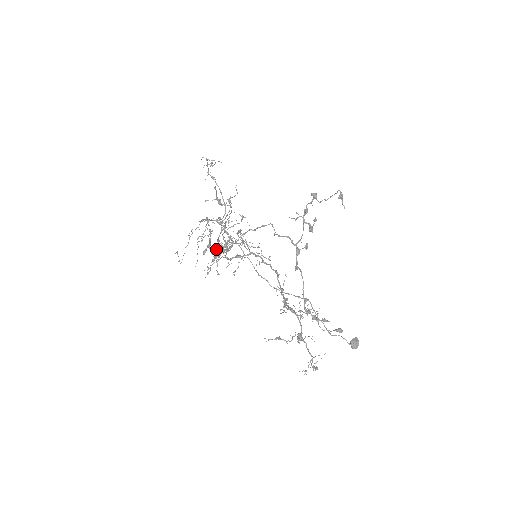
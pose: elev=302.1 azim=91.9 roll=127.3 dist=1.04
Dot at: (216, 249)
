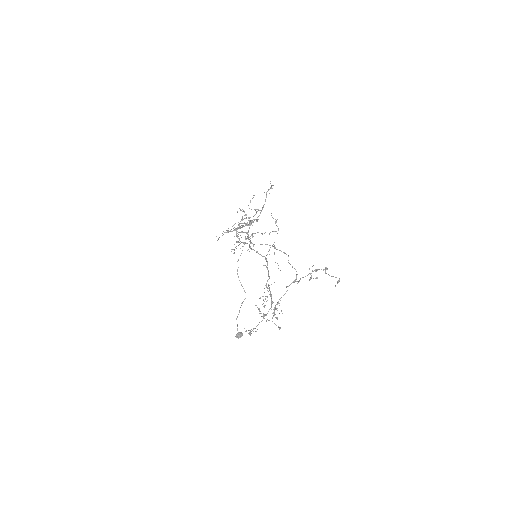
Dot at: occluded
